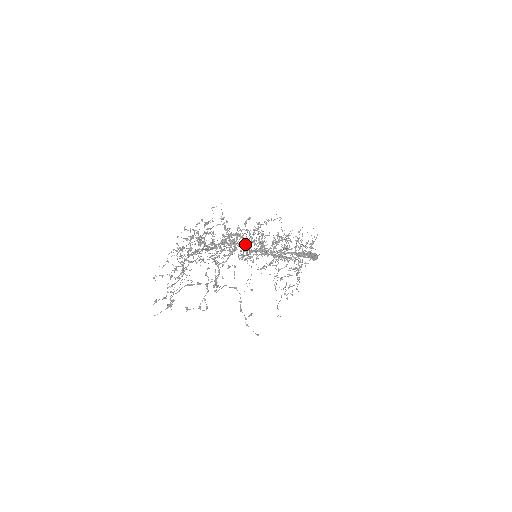
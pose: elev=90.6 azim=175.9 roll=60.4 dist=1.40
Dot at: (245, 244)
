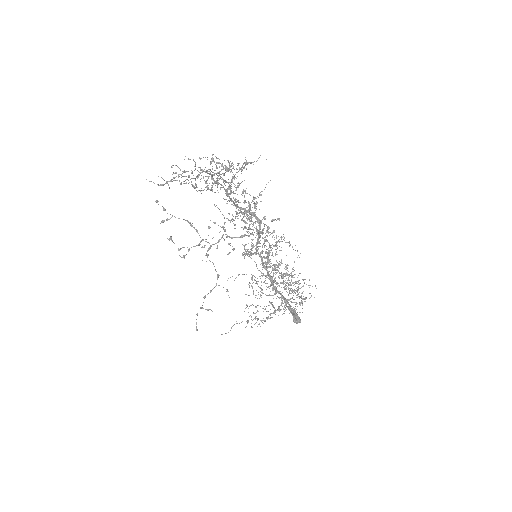
Dot at: (257, 230)
